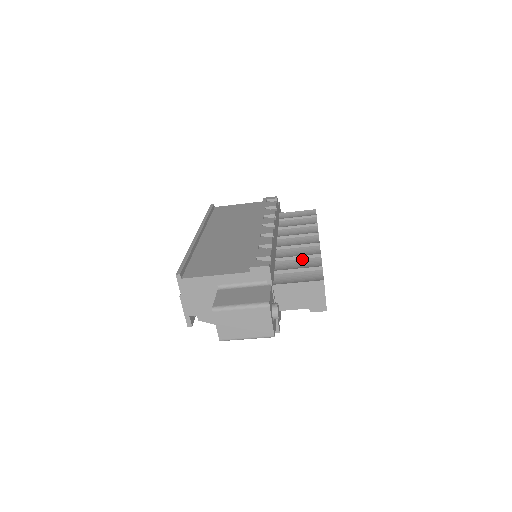
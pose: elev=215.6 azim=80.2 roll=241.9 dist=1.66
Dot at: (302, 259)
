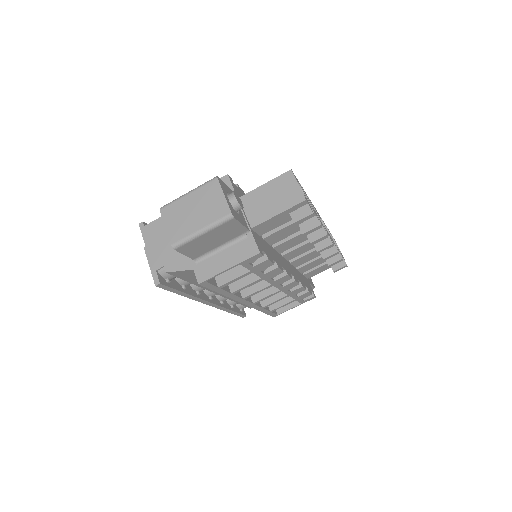
Dot at: occluded
